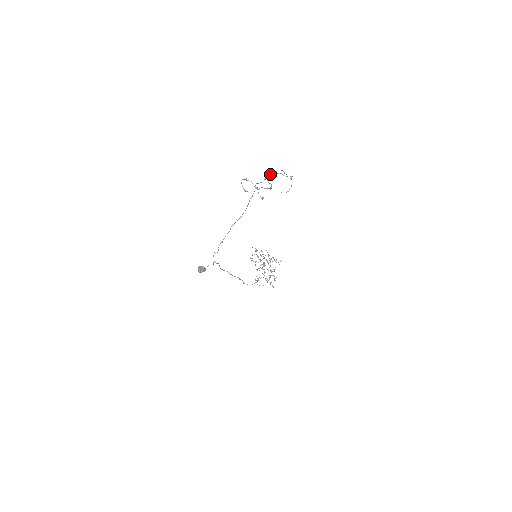
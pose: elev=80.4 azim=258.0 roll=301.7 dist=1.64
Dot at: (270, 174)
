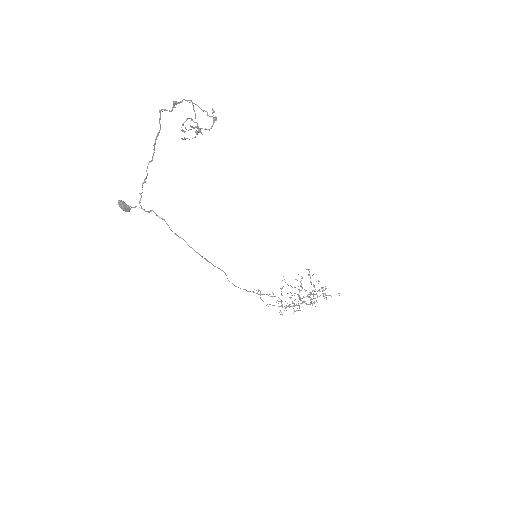
Dot at: (180, 102)
